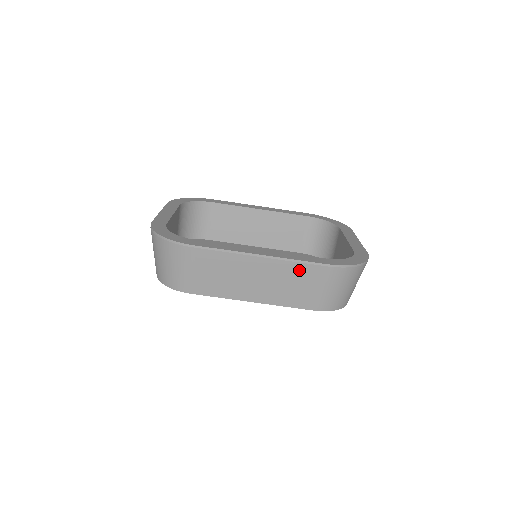
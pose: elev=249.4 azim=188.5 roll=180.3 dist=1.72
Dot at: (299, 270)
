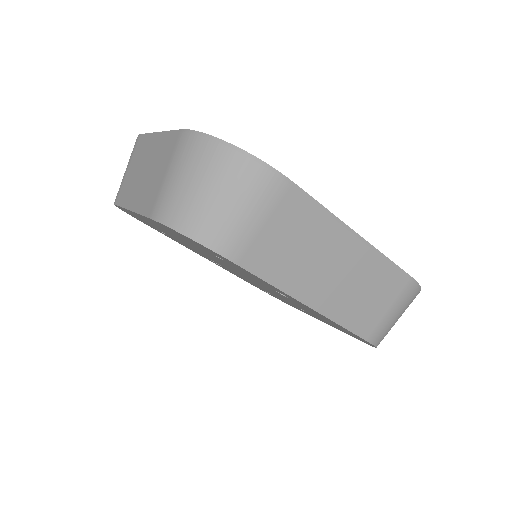
Dot at: (383, 274)
